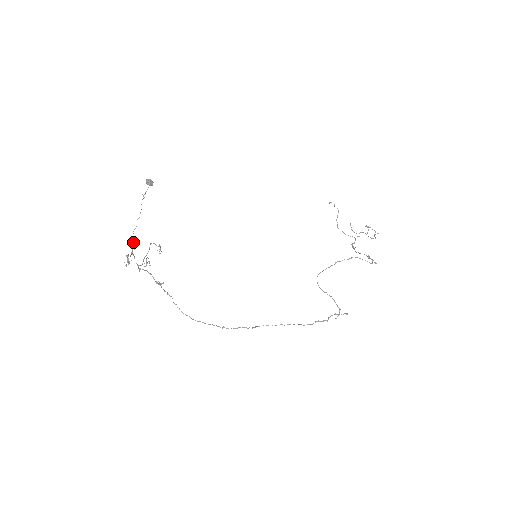
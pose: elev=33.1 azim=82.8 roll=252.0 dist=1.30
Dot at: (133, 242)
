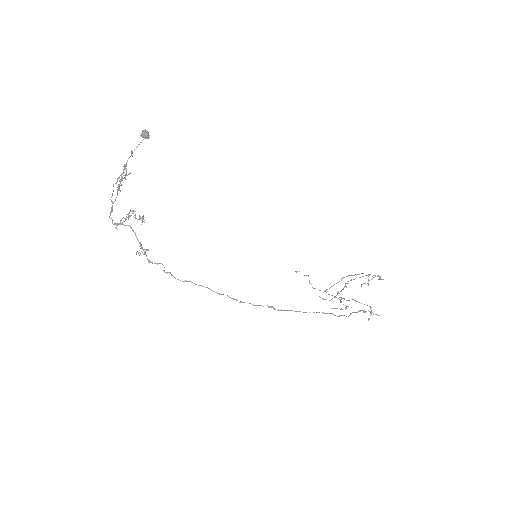
Dot at: occluded
